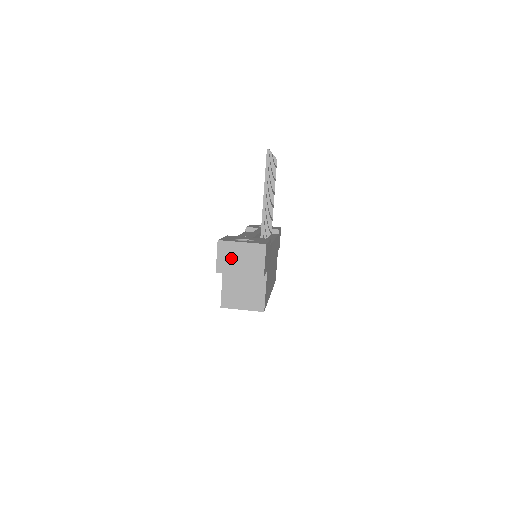
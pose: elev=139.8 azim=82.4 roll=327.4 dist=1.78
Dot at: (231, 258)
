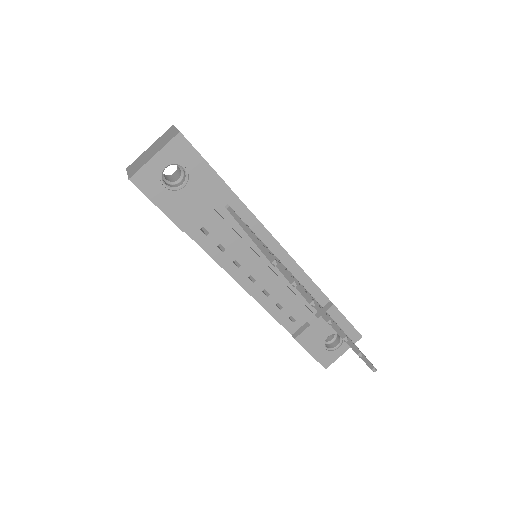
Dot at: occluded
